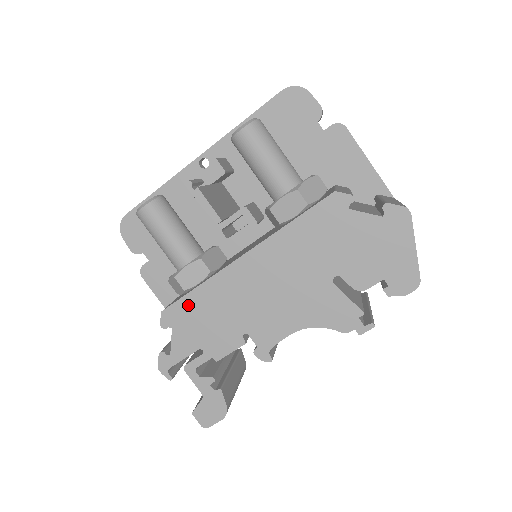
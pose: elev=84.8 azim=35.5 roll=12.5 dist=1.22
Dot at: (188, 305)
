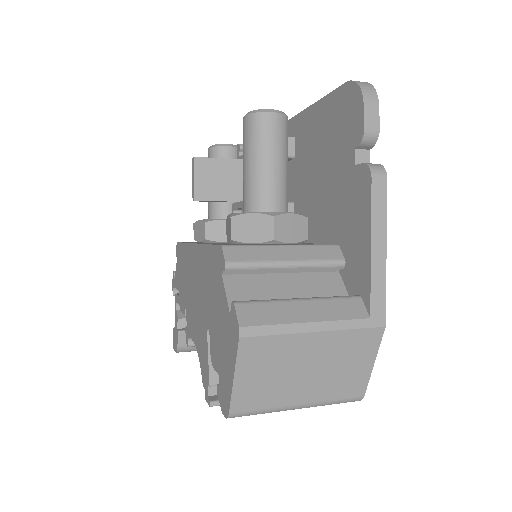
Dot at: (181, 252)
